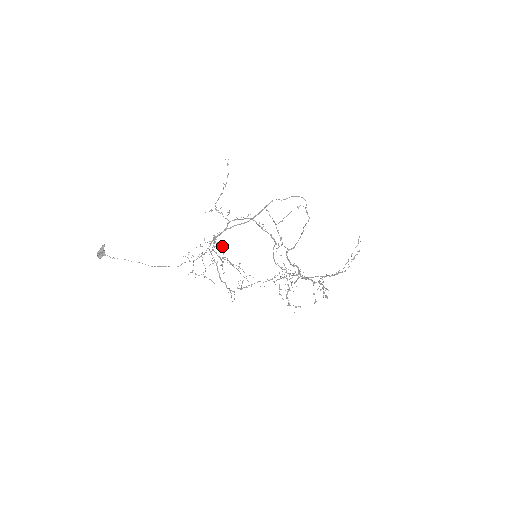
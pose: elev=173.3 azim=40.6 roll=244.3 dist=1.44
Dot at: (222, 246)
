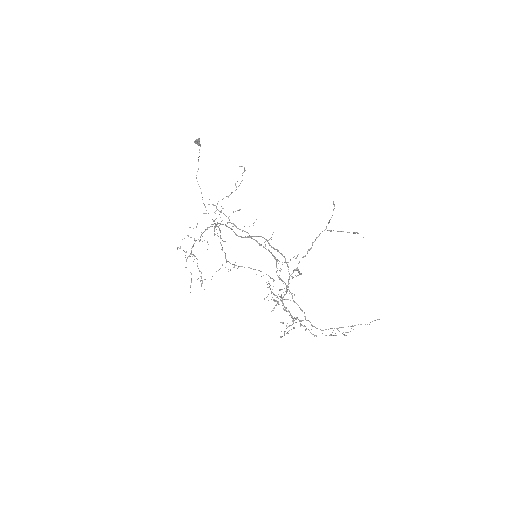
Dot at: (186, 251)
